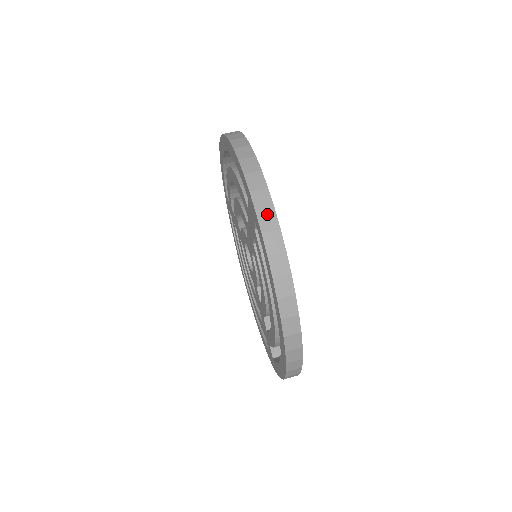
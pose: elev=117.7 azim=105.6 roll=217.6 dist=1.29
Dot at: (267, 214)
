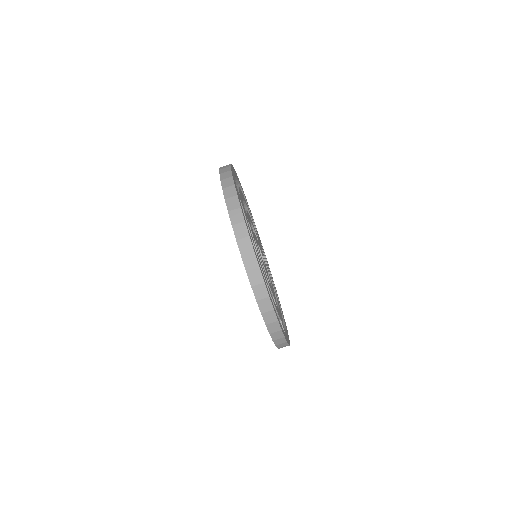
Dot at: occluded
